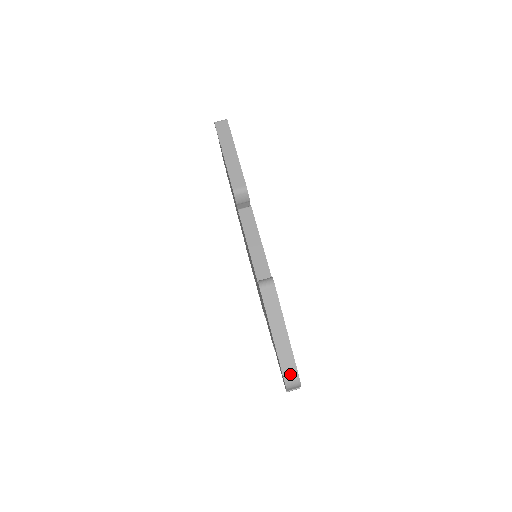
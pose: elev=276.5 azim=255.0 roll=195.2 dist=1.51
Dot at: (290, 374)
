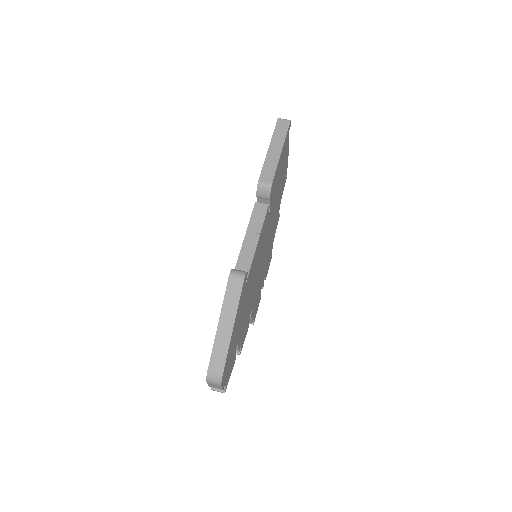
Dot at: (216, 369)
